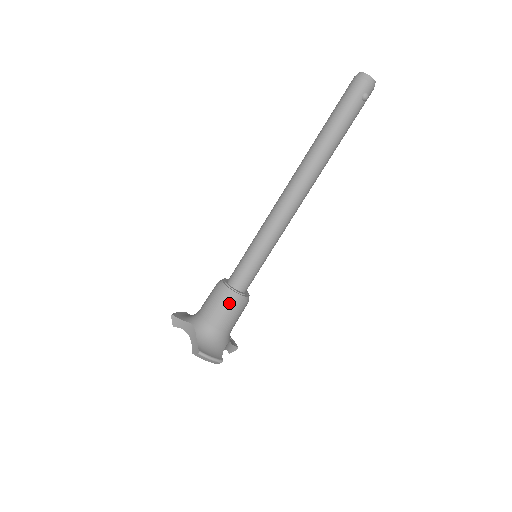
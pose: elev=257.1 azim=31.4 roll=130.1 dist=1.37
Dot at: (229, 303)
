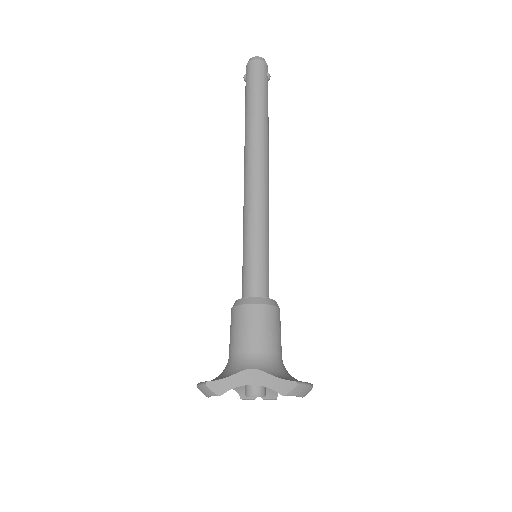
Dot at: (273, 314)
